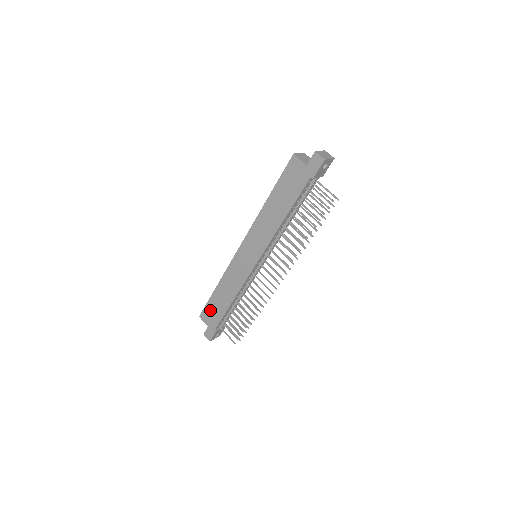
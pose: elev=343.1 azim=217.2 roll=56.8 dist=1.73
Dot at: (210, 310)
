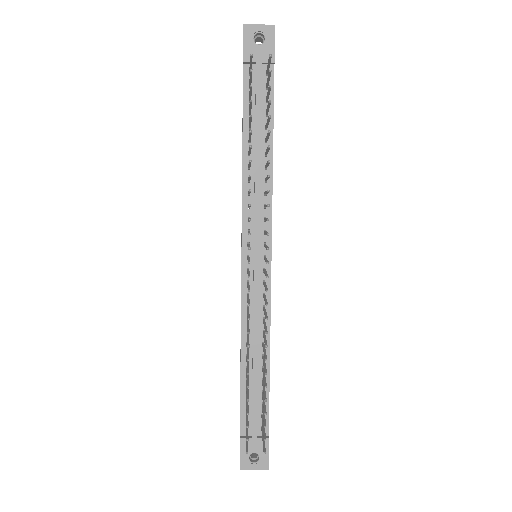
Dot at: occluded
